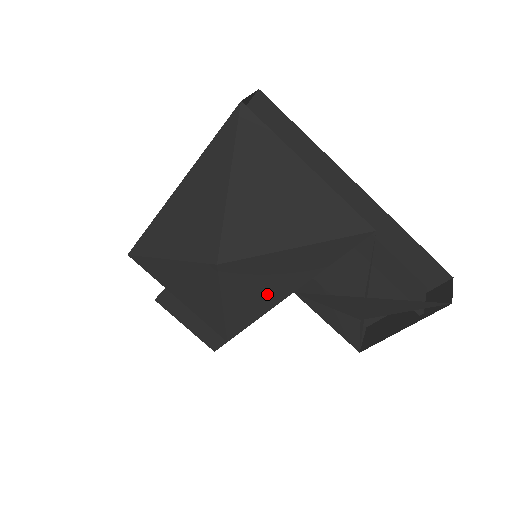
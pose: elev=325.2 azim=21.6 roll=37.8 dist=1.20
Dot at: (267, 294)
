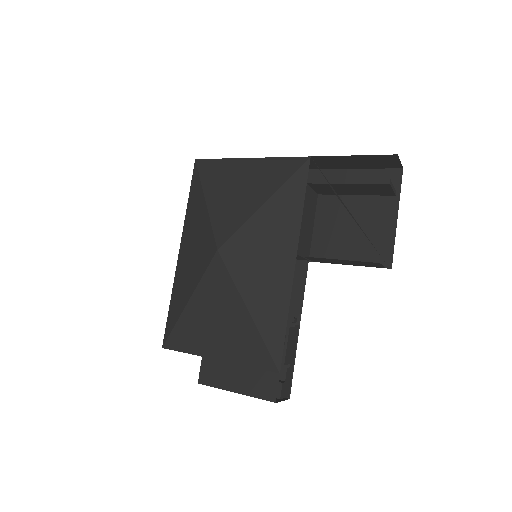
Dot at: (276, 269)
